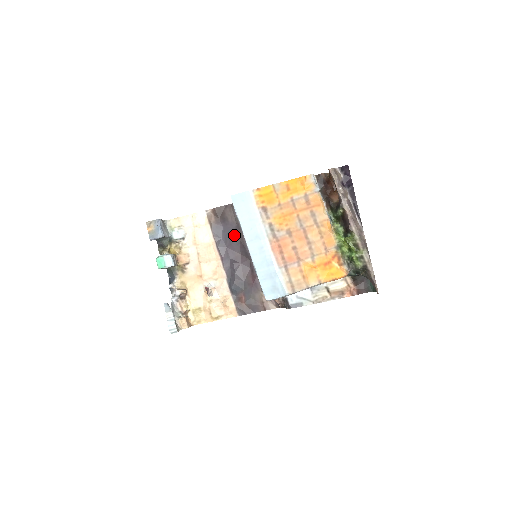
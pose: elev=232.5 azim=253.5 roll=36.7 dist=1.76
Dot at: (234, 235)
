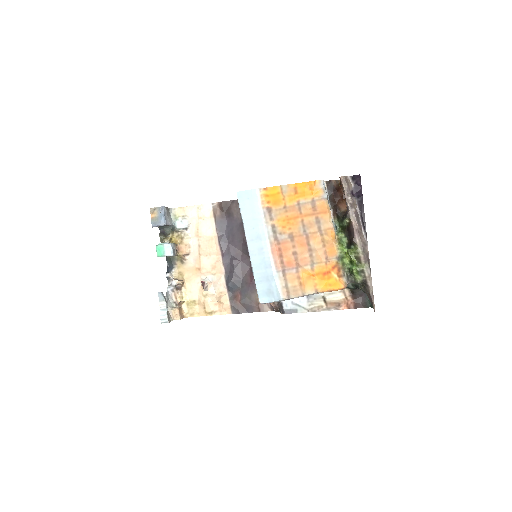
Dot at: (237, 232)
